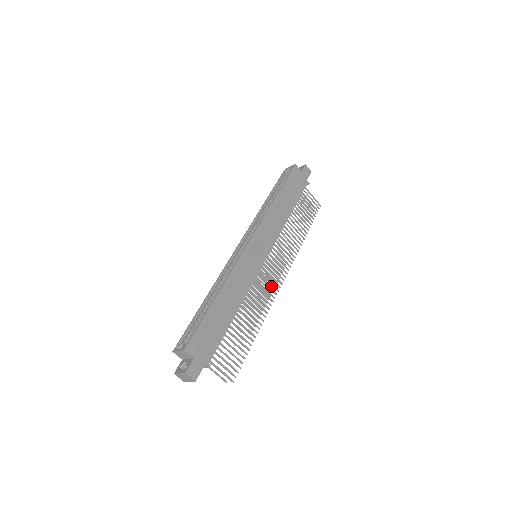
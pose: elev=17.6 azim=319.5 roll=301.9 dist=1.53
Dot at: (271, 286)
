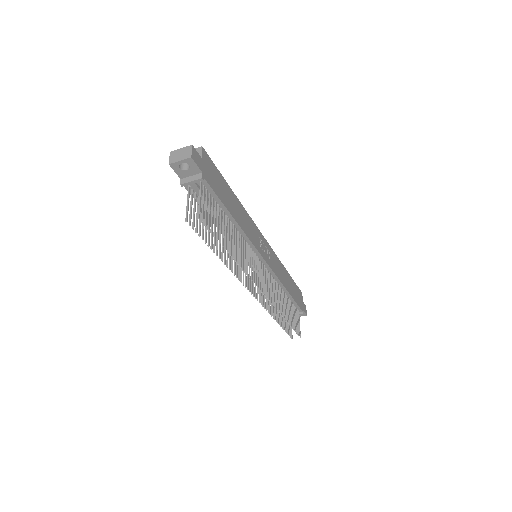
Dot at: (248, 285)
